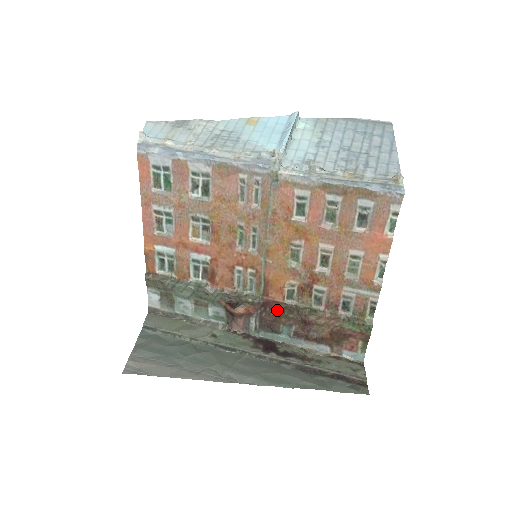
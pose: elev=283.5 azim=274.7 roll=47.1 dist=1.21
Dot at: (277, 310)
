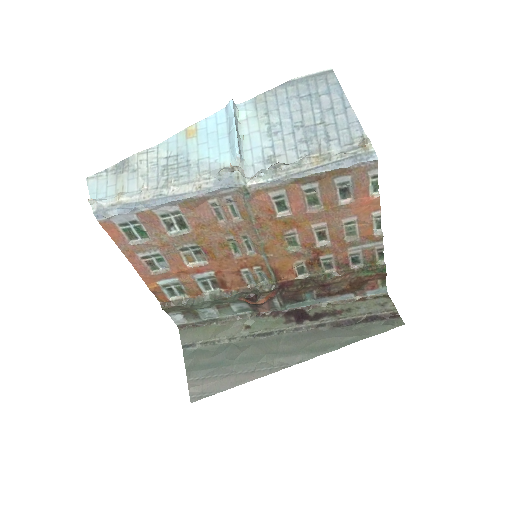
Dot at: (294, 286)
